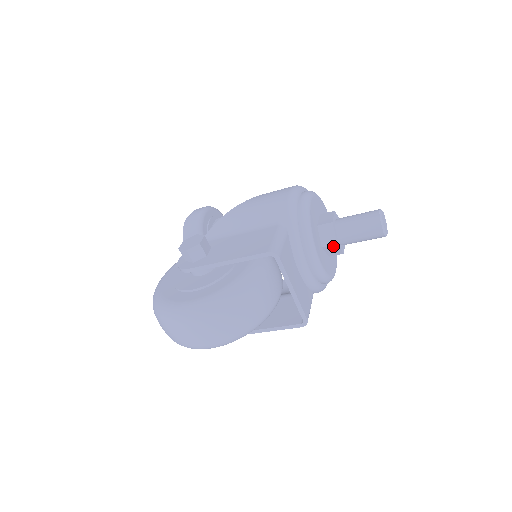
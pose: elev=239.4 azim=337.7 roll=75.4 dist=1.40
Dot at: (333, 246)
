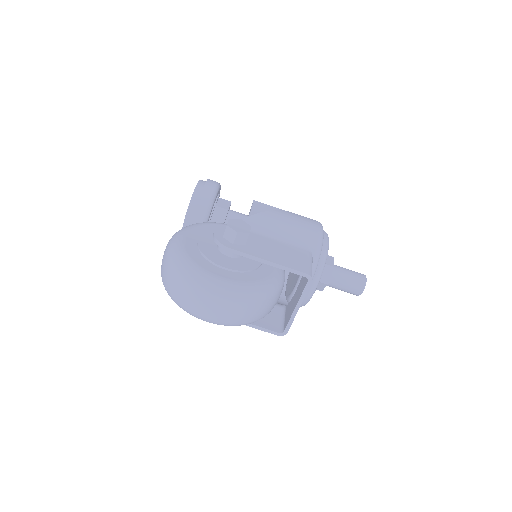
Dot at: (324, 284)
